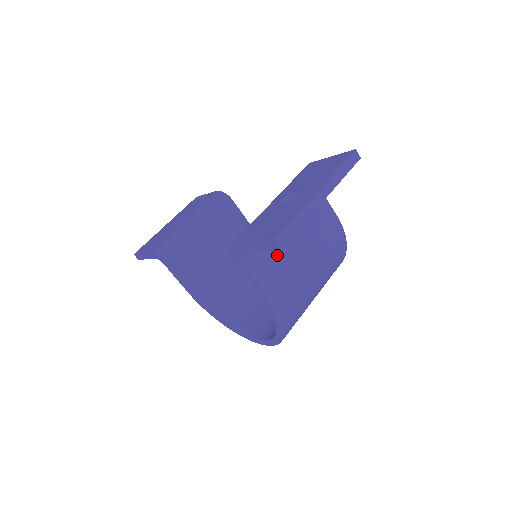
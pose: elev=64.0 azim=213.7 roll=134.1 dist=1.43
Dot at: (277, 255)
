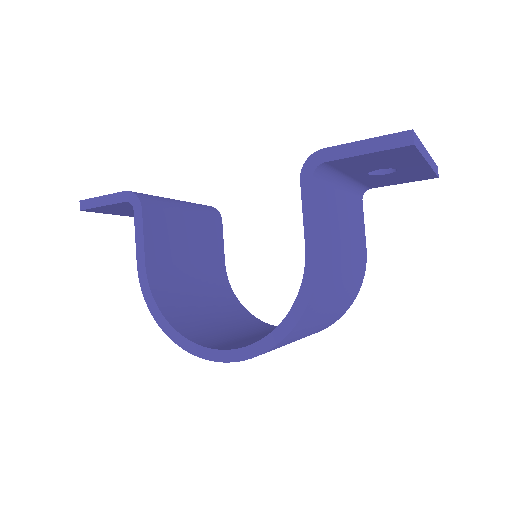
Dot at: (333, 218)
